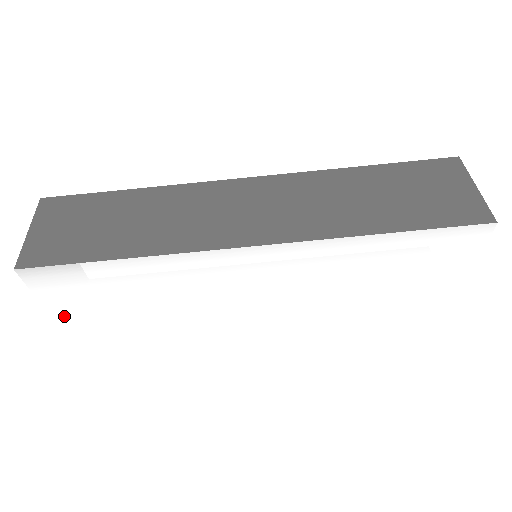
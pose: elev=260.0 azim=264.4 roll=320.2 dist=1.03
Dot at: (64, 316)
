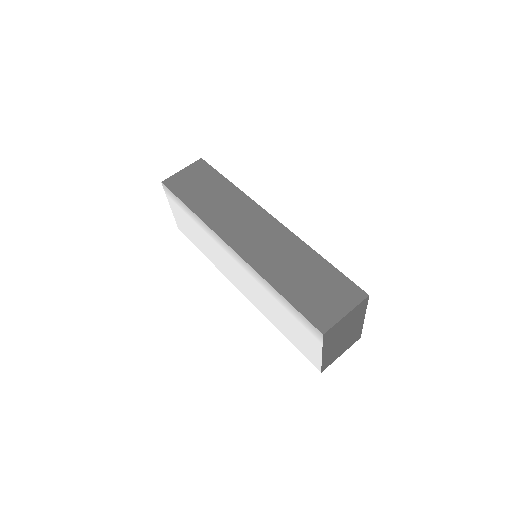
Dot at: (175, 214)
